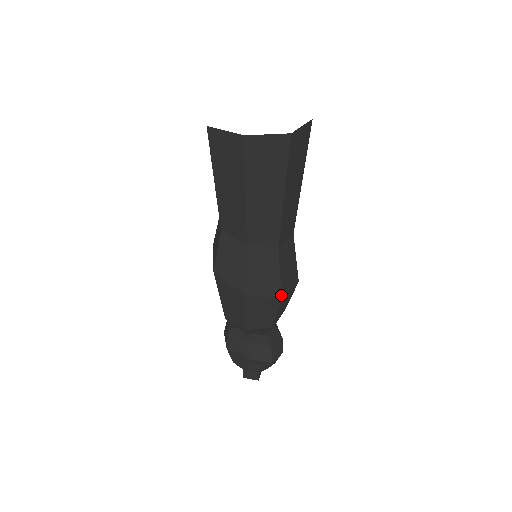
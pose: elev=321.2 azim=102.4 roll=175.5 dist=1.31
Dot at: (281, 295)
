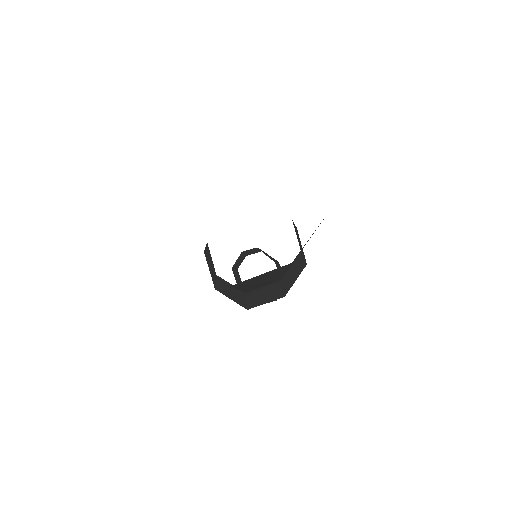
Dot at: (247, 308)
